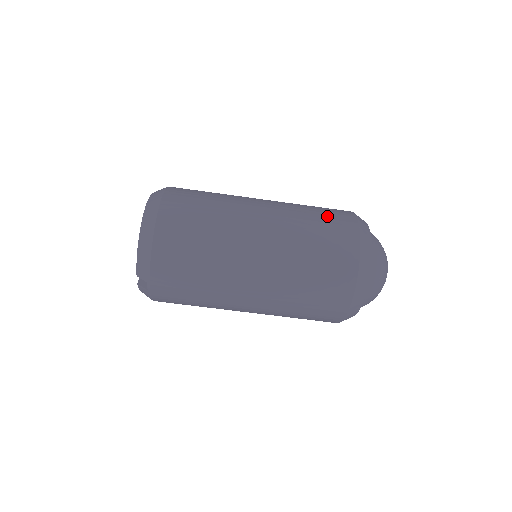
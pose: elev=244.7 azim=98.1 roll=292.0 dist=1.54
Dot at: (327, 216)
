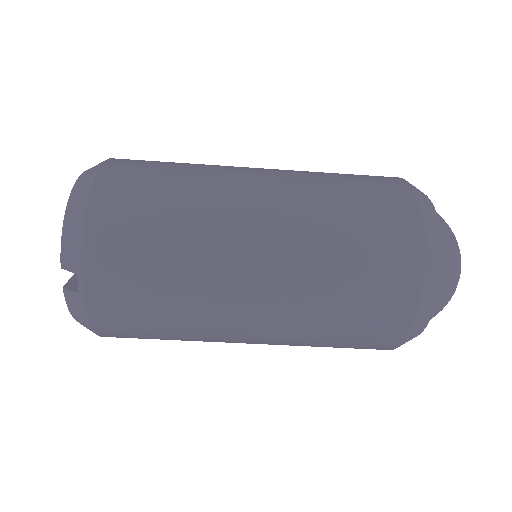
Dot at: occluded
